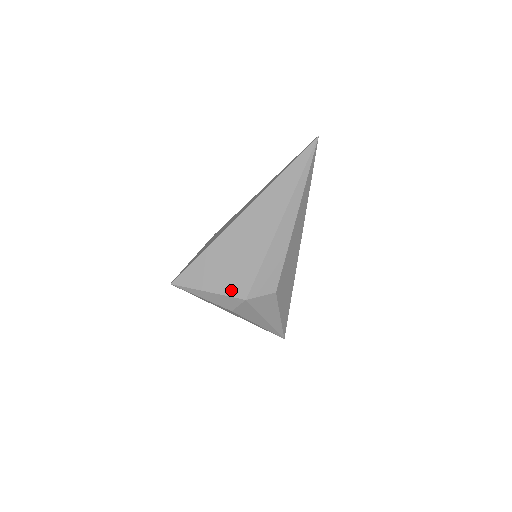
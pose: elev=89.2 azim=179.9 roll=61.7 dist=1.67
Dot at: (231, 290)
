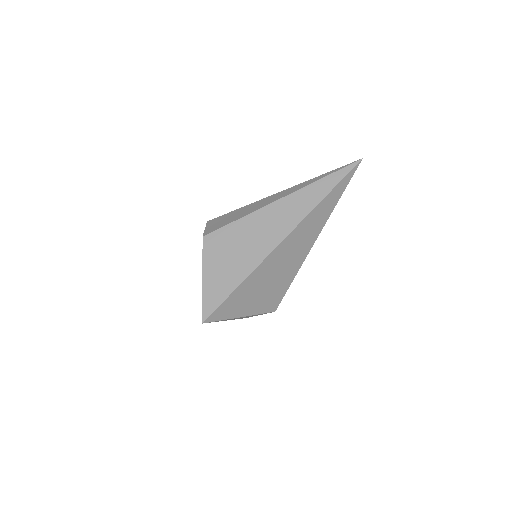
Dot at: (264, 308)
